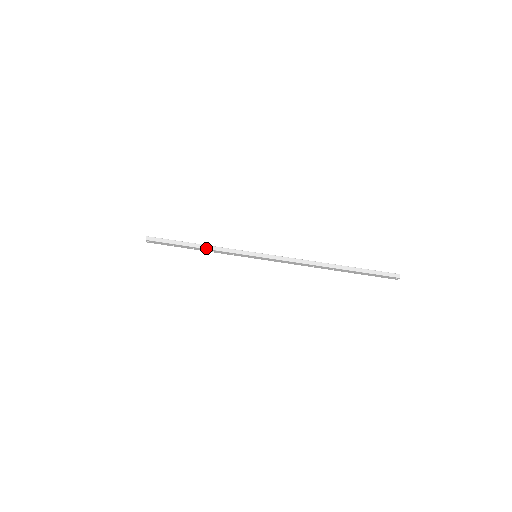
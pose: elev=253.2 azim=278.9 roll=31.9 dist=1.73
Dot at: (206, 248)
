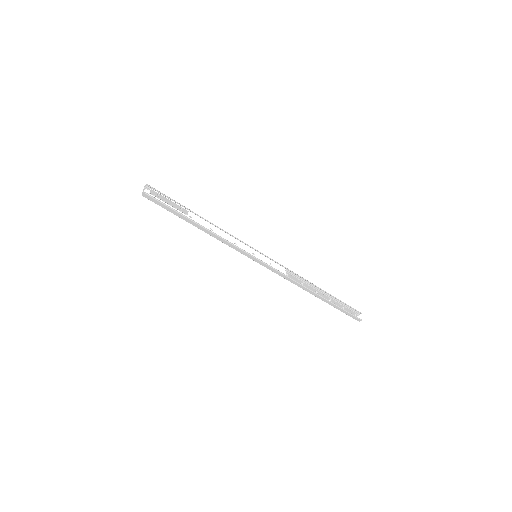
Dot at: occluded
